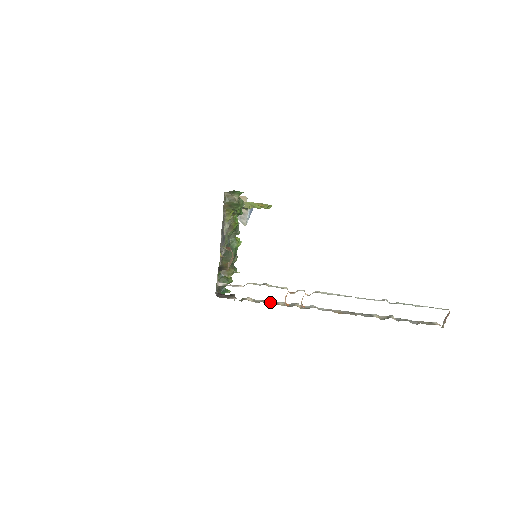
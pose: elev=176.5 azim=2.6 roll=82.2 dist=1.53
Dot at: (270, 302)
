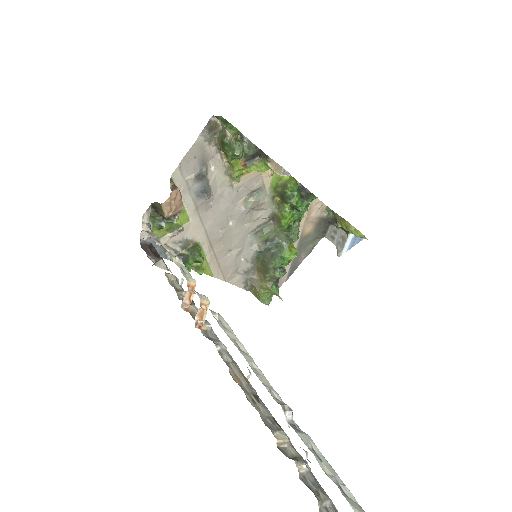
Dot at: occluded
